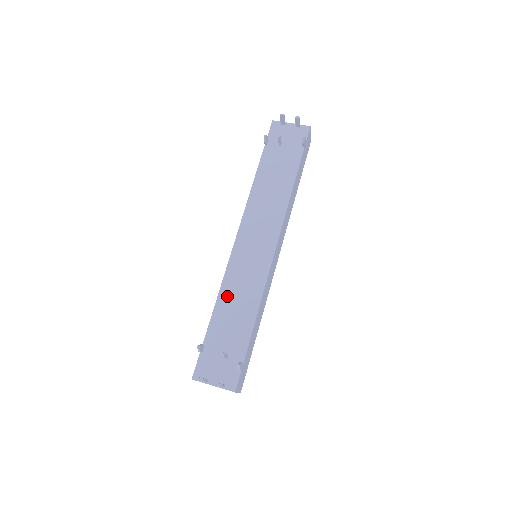
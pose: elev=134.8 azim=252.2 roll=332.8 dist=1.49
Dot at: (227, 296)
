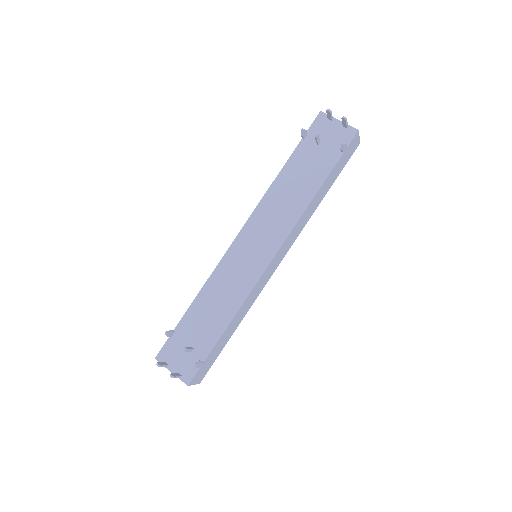
Dot at: (211, 291)
